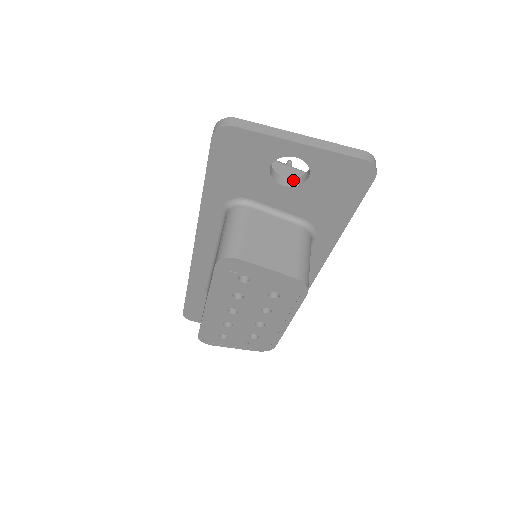
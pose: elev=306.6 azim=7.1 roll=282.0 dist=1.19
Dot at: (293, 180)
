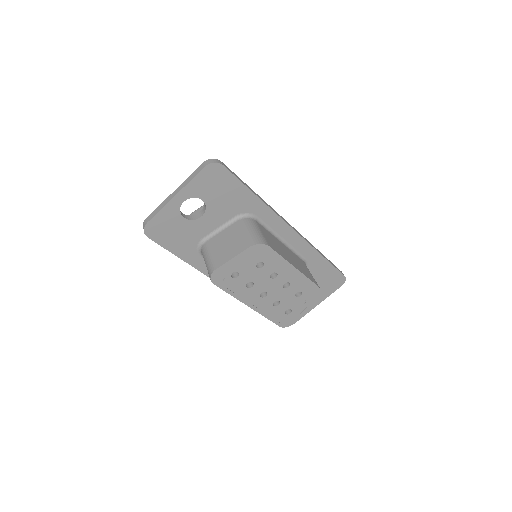
Dot at: (203, 209)
